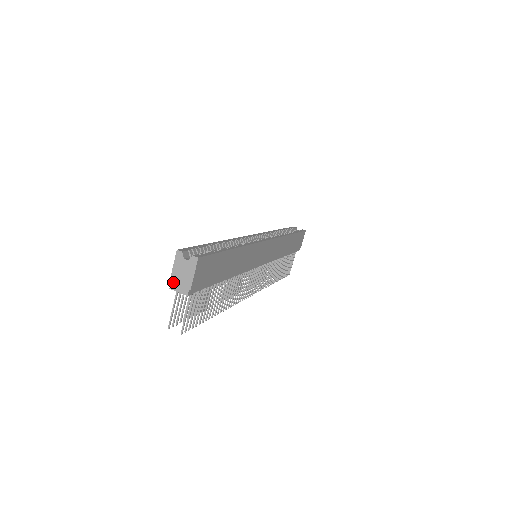
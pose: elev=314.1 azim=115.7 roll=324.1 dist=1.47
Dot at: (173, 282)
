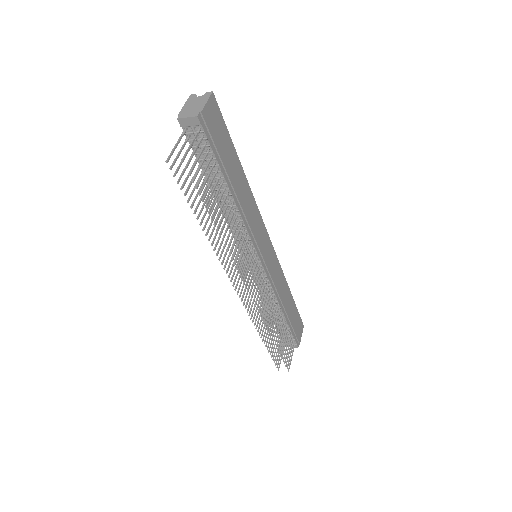
Dot at: (182, 113)
